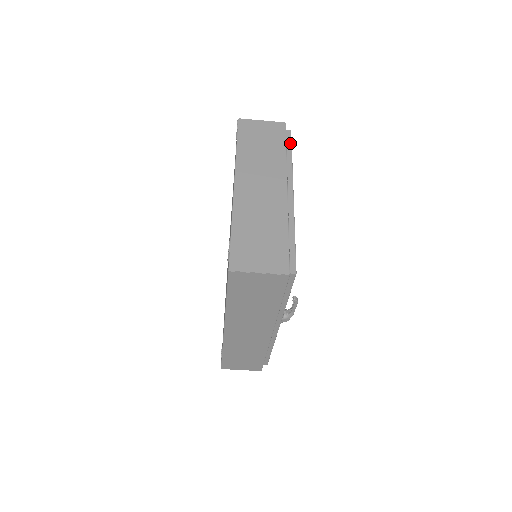
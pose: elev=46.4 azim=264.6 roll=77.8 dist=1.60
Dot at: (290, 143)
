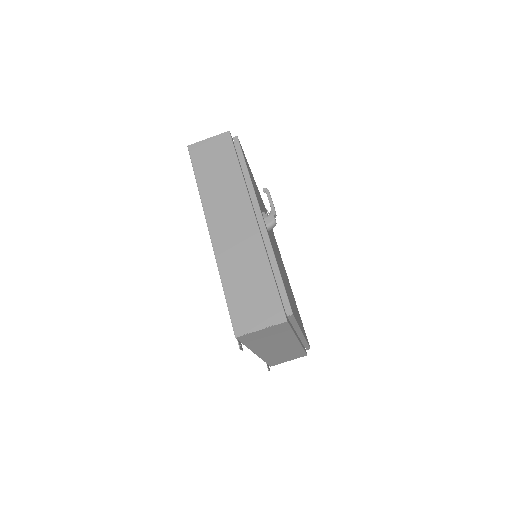
Dot at: occluded
